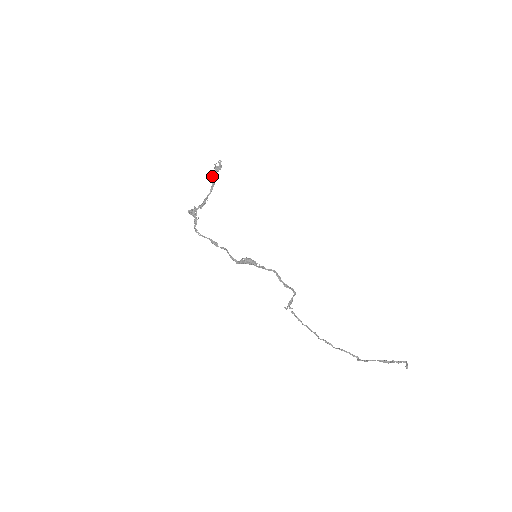
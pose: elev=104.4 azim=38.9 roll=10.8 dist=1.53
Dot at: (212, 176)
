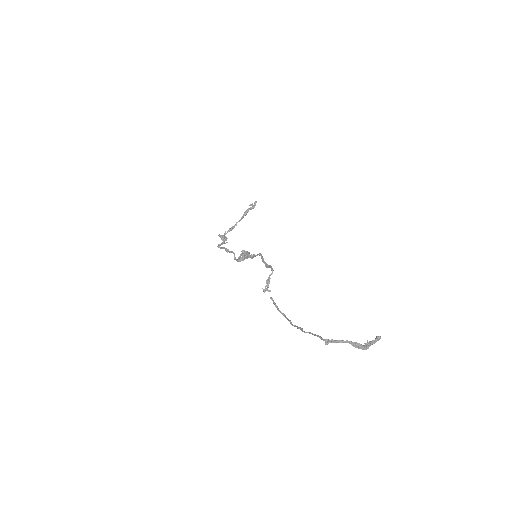
Dot at: (246, 211)
